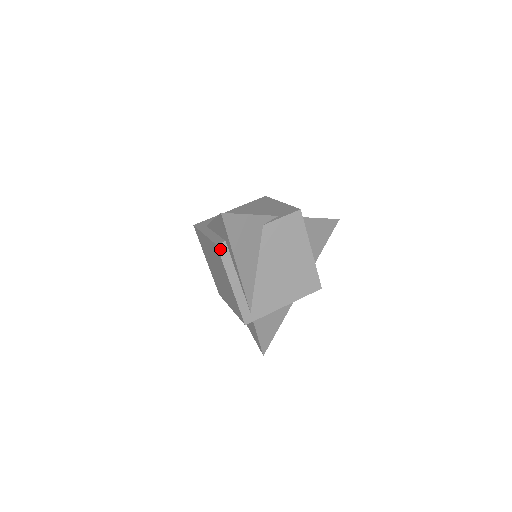
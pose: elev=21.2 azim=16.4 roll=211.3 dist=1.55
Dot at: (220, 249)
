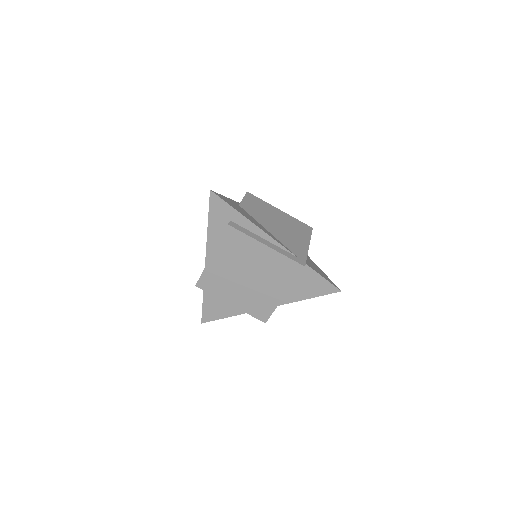
Dot at: (233, 226)
